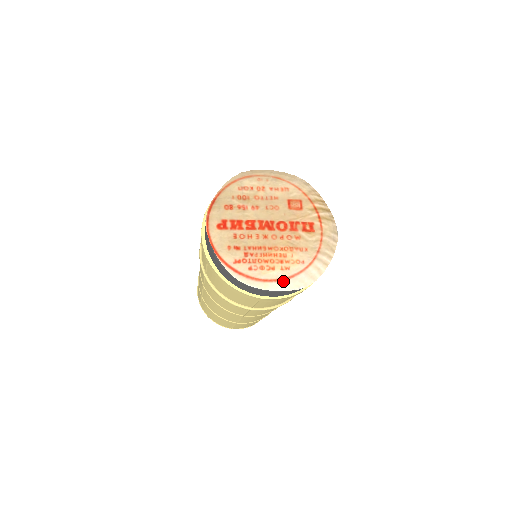
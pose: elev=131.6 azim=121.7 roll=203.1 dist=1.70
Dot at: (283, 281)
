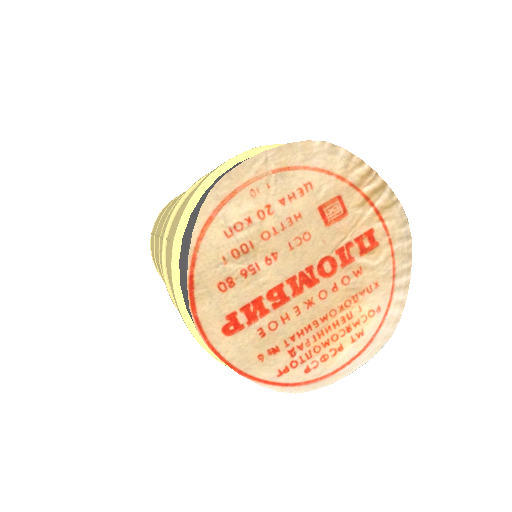
Dot at: (360, 356)
